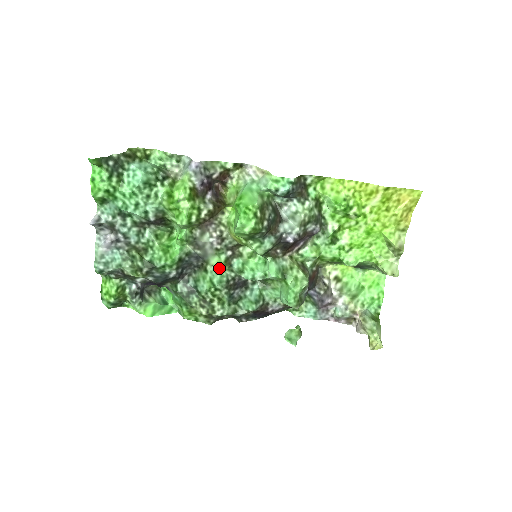
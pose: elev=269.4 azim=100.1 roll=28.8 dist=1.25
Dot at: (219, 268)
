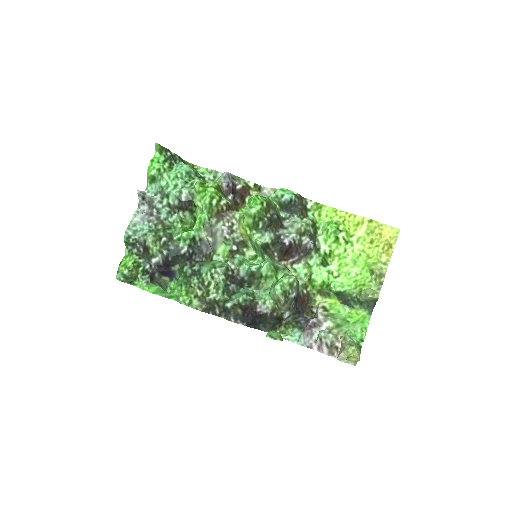
Dot at: (223, 258)
